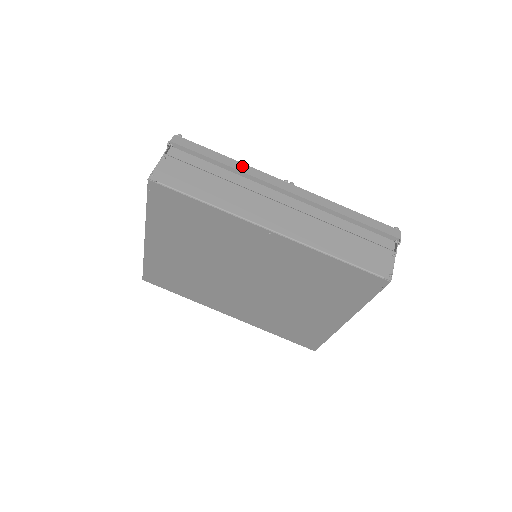
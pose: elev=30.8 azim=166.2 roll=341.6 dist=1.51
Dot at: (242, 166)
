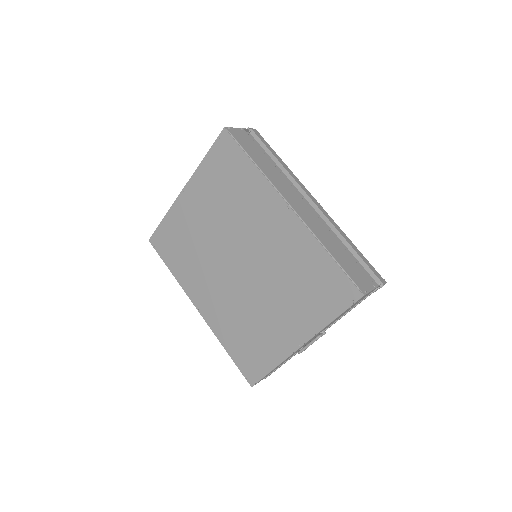
Dot at: (290, 171)
